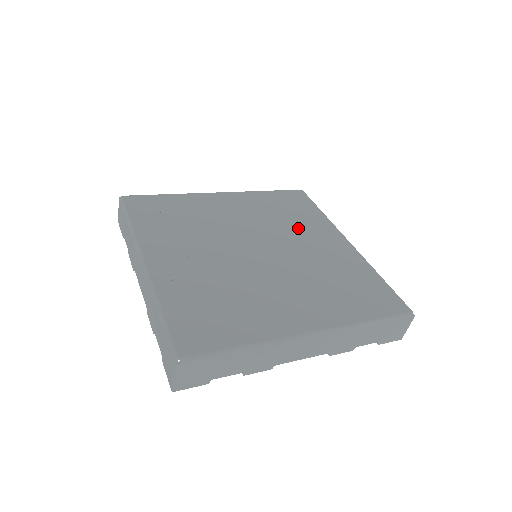
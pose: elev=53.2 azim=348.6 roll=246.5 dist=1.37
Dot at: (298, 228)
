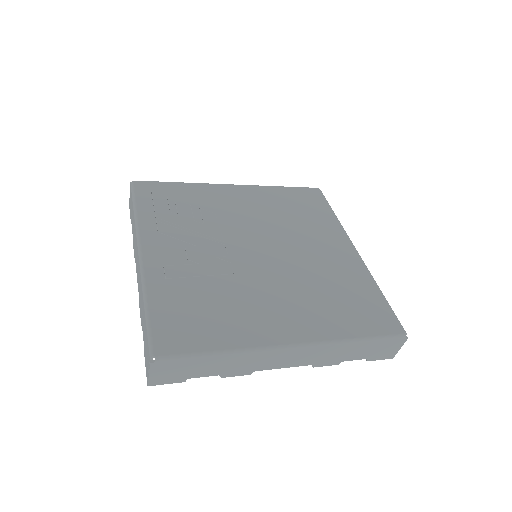
Dot at: (305, 230)
